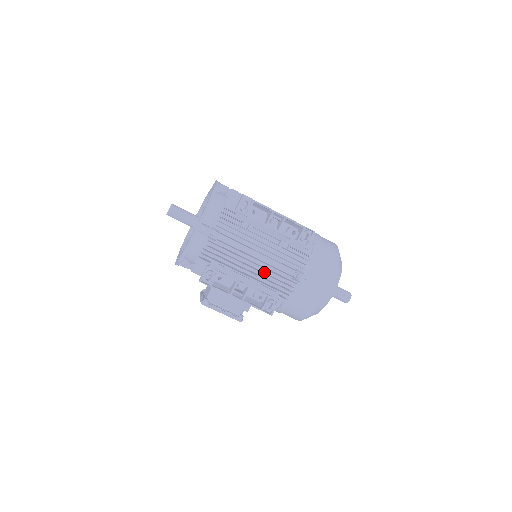
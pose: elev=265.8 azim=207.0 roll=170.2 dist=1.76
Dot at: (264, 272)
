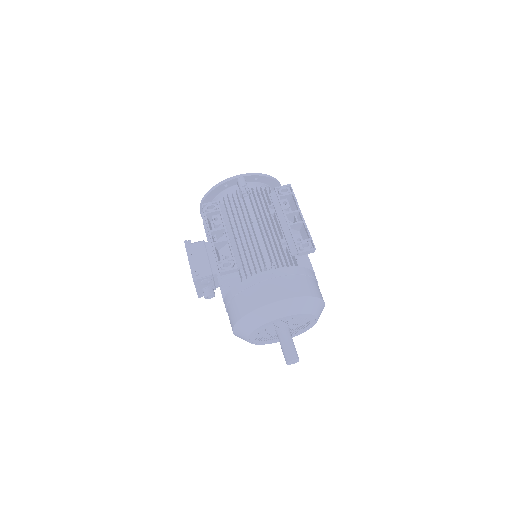
Dot at: occluded
